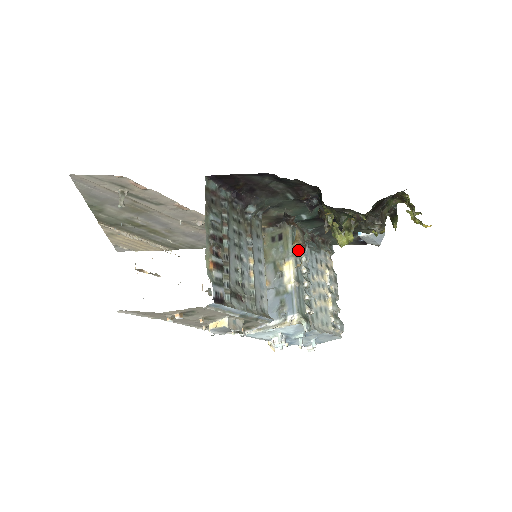
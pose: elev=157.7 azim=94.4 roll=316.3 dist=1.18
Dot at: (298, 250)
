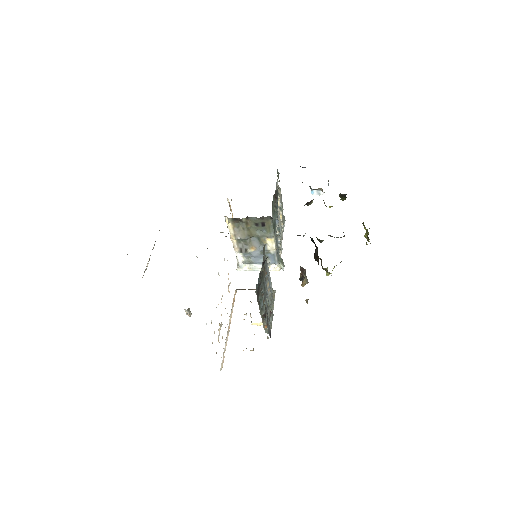
Dot at: occluded
